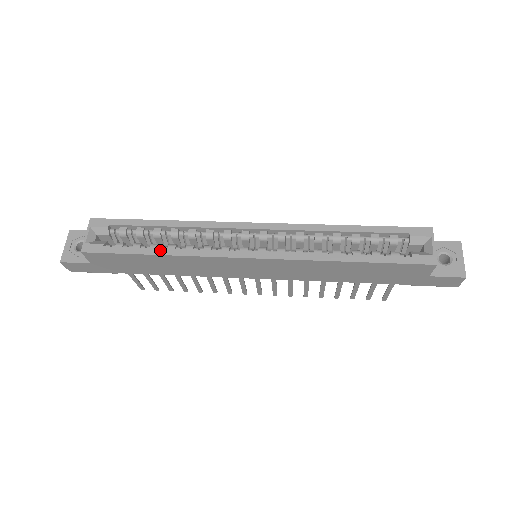
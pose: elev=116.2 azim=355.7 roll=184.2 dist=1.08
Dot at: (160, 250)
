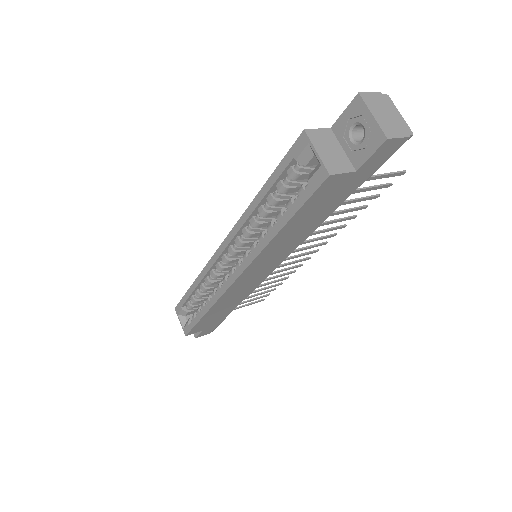
Dot at: (204, 310)
